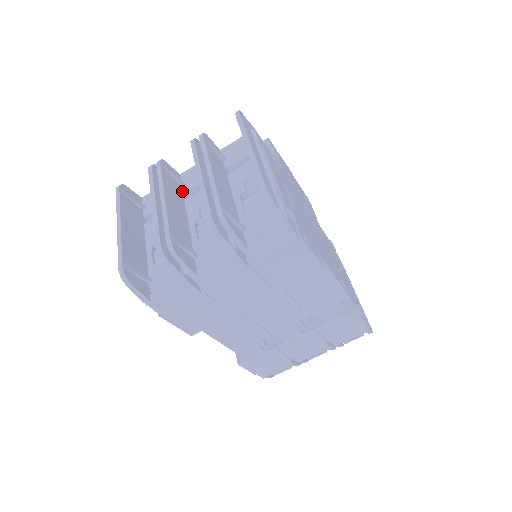
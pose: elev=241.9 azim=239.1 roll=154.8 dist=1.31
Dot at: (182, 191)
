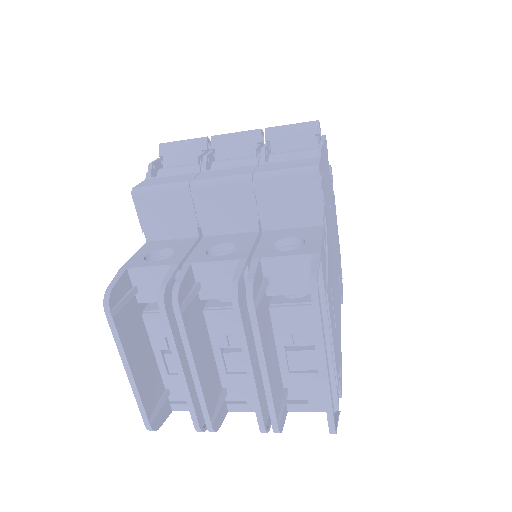
Dot at: (198, 297)
